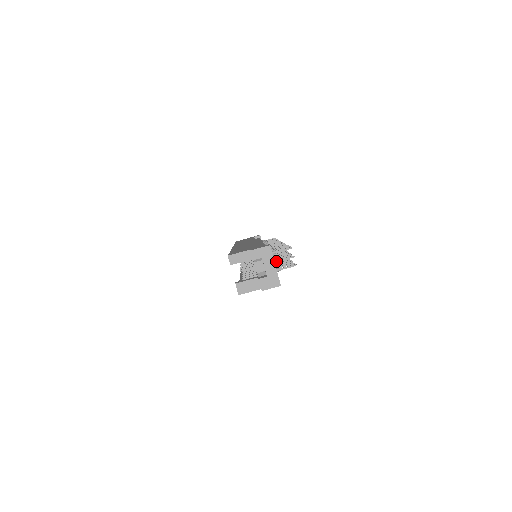
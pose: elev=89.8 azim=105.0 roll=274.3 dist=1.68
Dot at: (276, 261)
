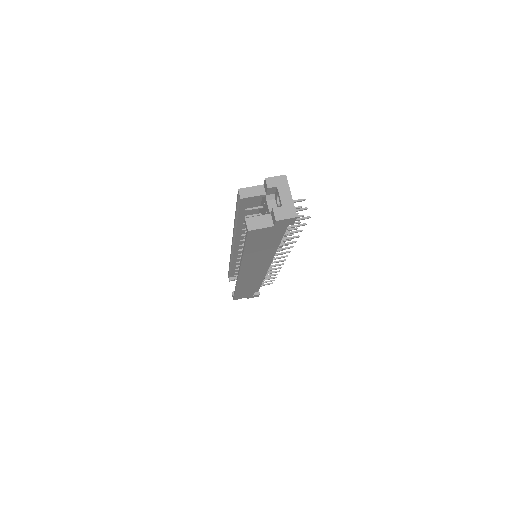
Dot at: occluded
